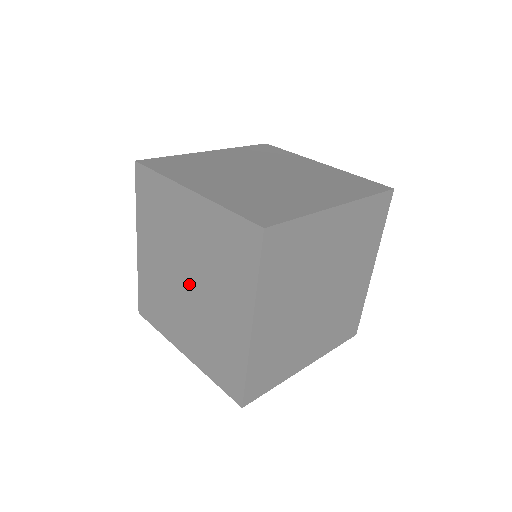
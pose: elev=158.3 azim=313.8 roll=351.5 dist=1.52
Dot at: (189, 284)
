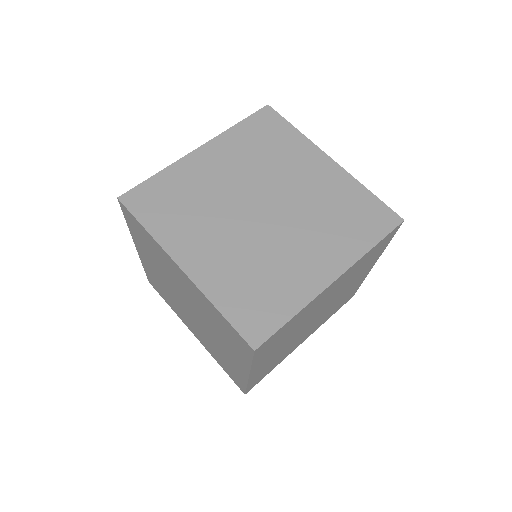
Dot at: (267, 208)
